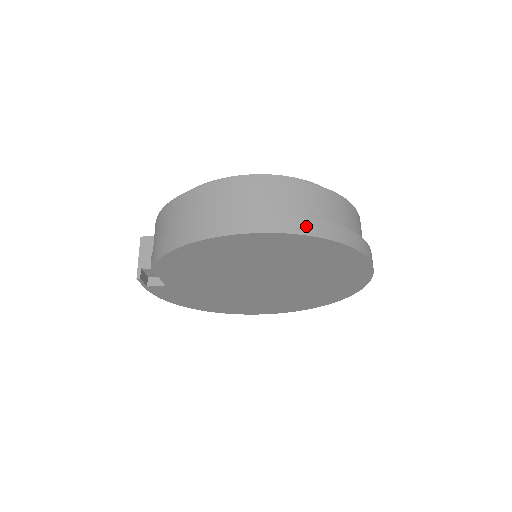
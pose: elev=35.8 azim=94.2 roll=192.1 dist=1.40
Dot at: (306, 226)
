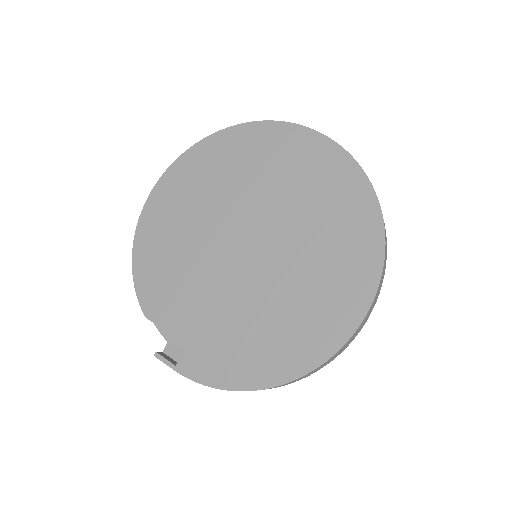
Dot at: occluded
